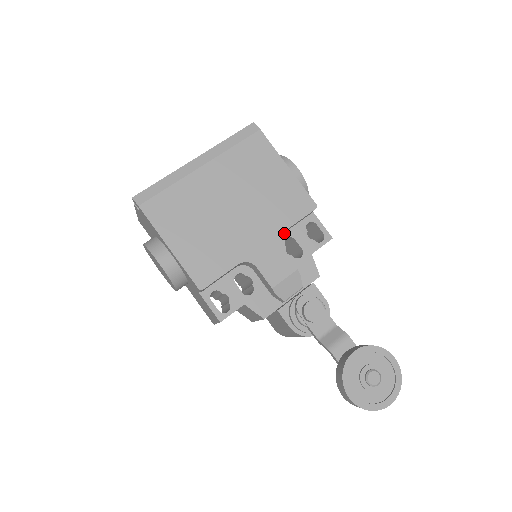
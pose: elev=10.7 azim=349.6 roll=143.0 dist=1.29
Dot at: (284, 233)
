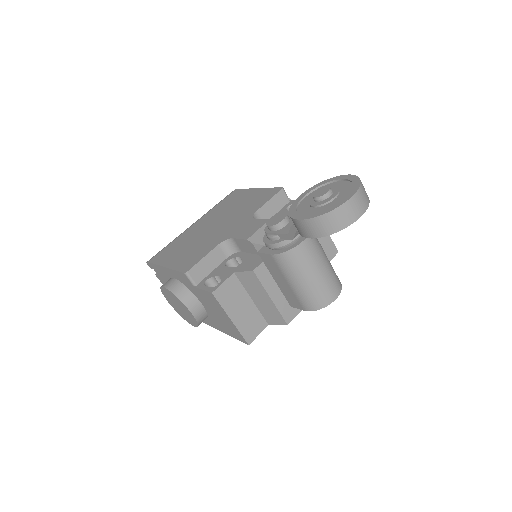
Dot at: occluded
